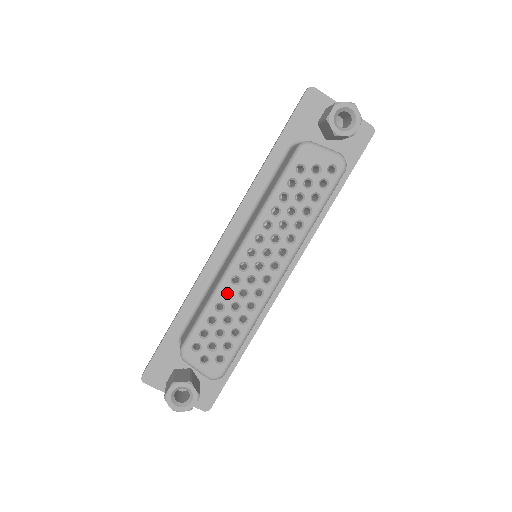
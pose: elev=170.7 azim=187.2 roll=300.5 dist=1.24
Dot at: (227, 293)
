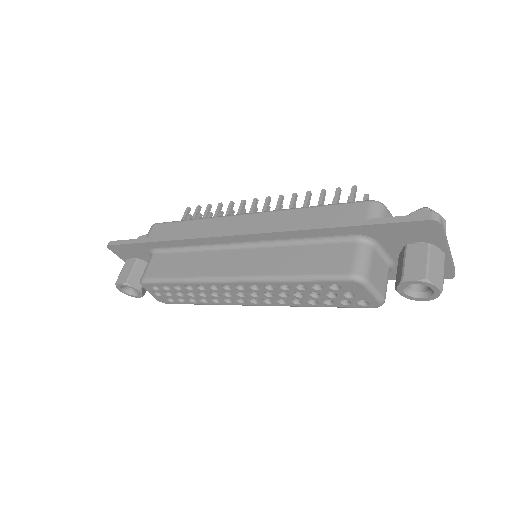
Dot at: occluded
